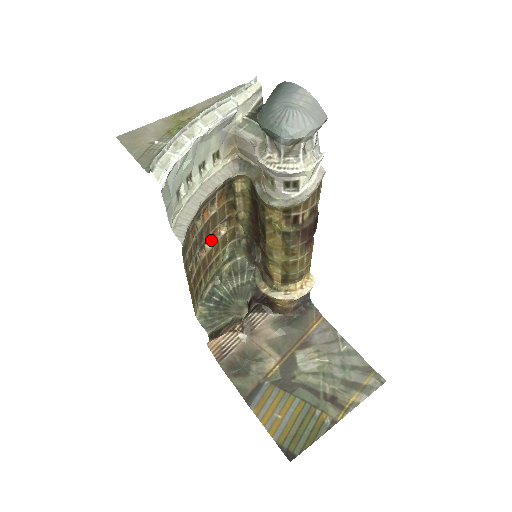
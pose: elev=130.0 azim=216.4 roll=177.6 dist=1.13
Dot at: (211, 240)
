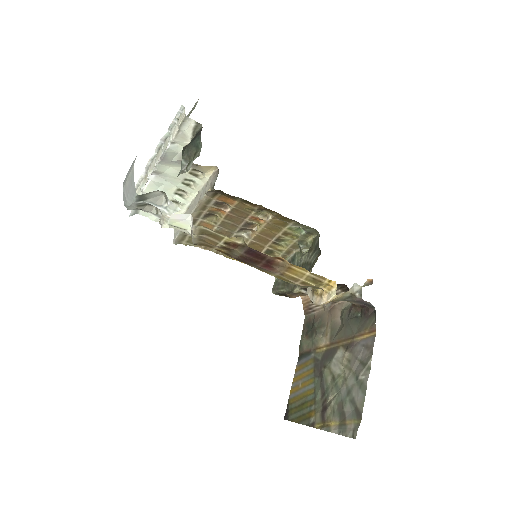
Dot at: (257, 223)
